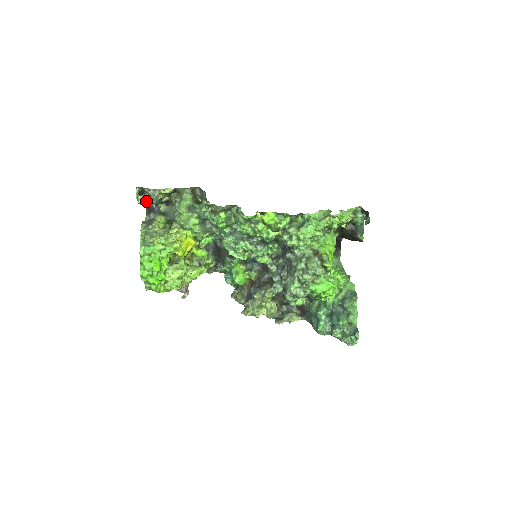
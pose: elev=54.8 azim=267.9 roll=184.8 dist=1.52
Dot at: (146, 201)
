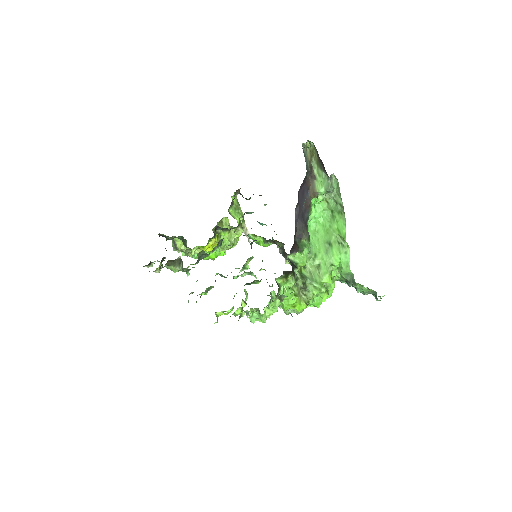
Dot at: (158, 261)
